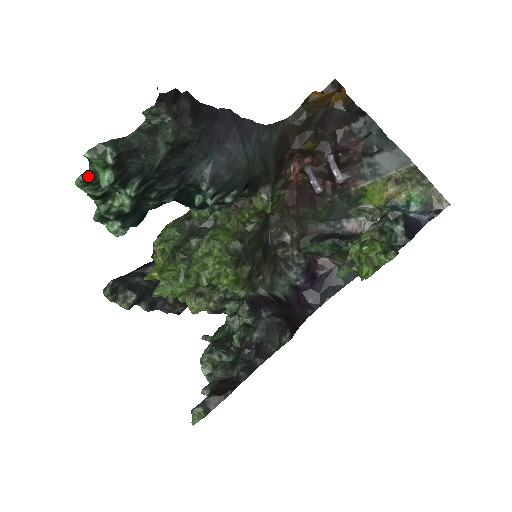
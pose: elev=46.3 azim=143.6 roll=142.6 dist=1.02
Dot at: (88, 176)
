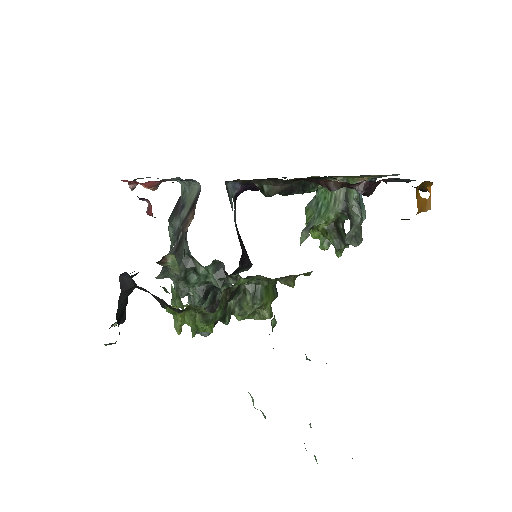
Dot at: occluded
